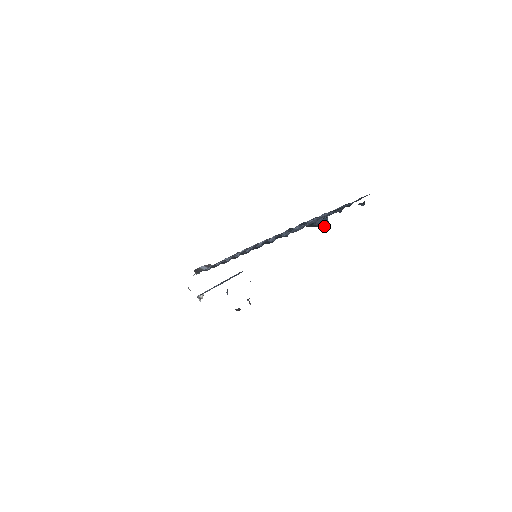
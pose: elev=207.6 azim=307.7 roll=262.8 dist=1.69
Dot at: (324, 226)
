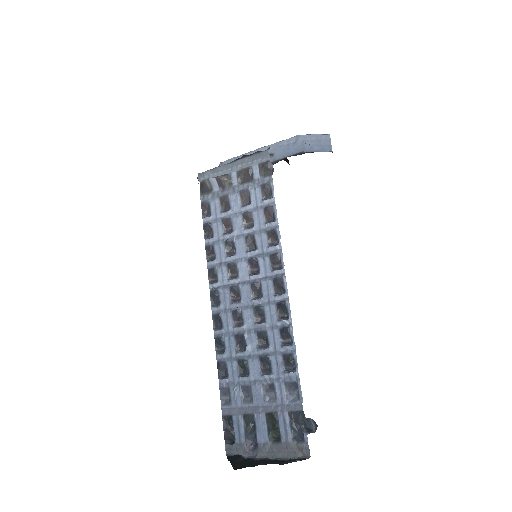
Dot at: occluded
